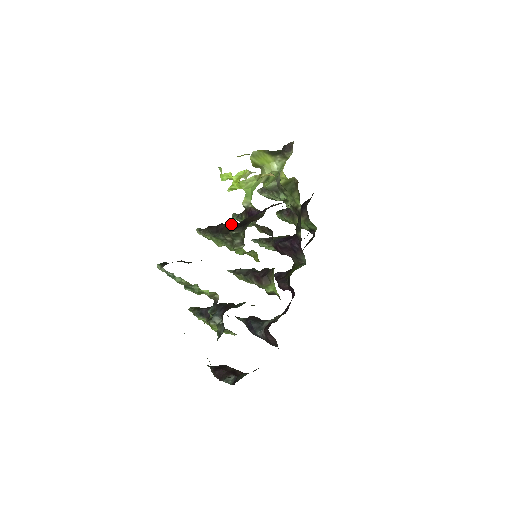
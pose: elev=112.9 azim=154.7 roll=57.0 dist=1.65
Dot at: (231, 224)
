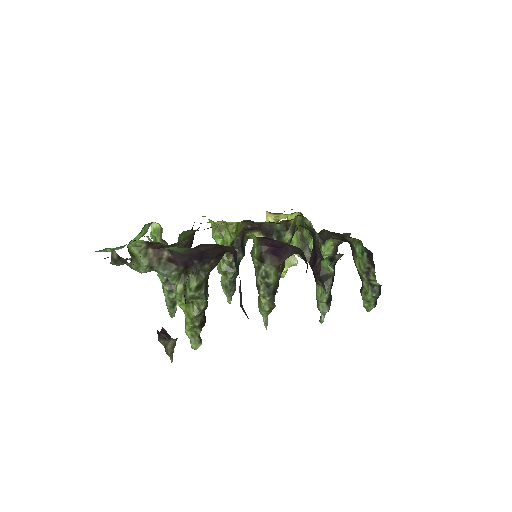
Dot at: occluded
